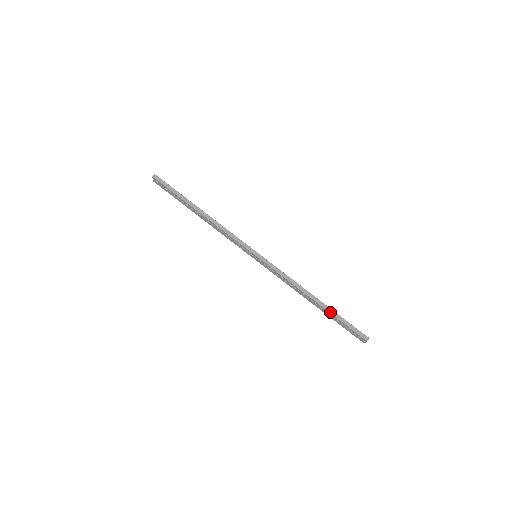
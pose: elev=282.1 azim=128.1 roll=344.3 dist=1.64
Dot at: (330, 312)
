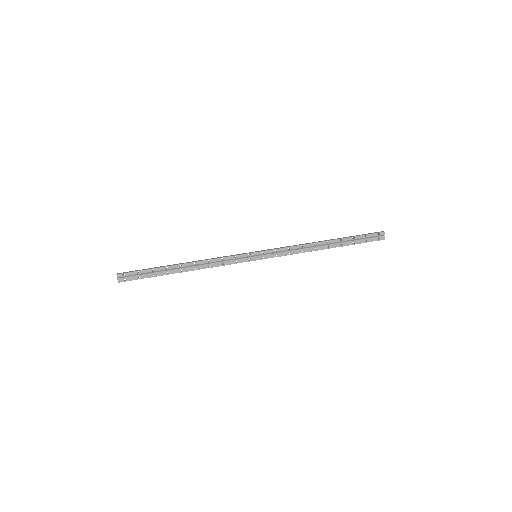
Dot at: (343, 238)
